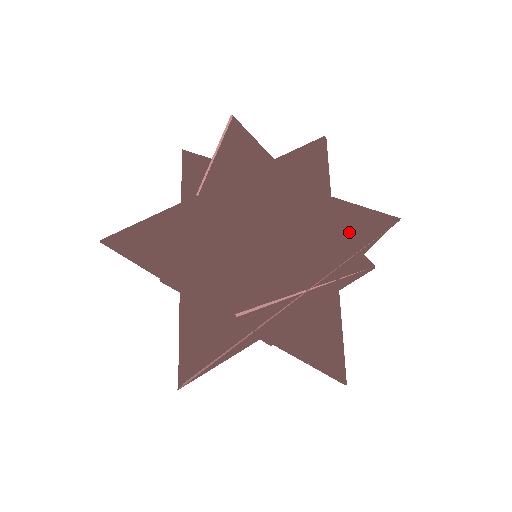
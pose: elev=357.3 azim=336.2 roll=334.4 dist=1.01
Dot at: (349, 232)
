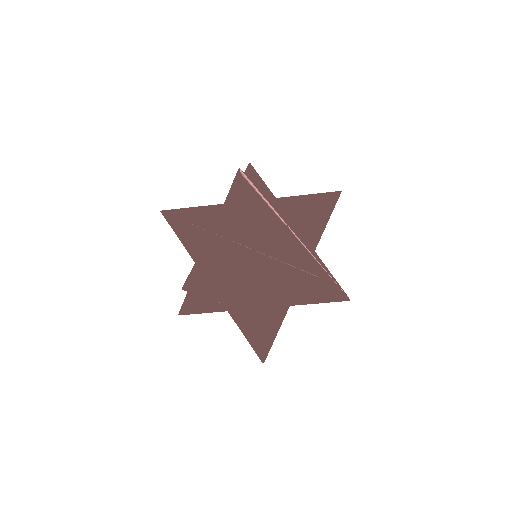
Dot at: occluded
